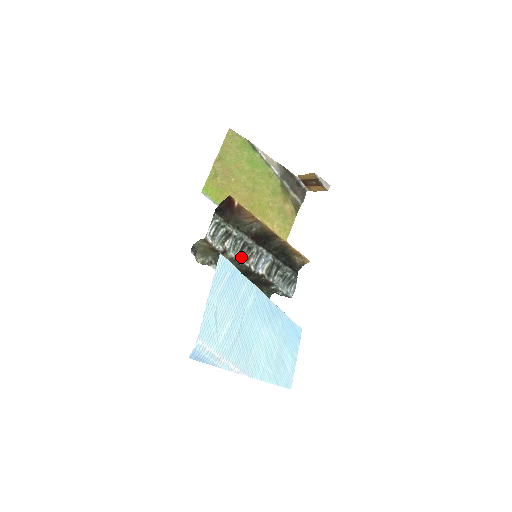
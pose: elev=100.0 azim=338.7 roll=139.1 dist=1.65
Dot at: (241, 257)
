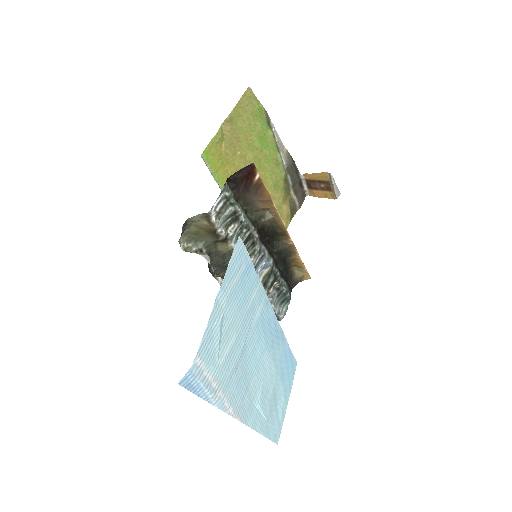
Dot at: occluded
